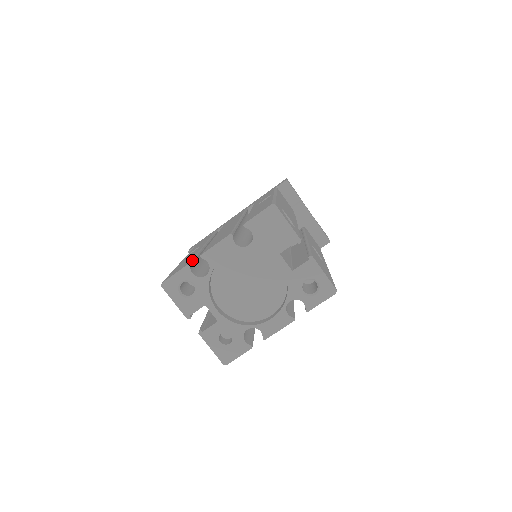
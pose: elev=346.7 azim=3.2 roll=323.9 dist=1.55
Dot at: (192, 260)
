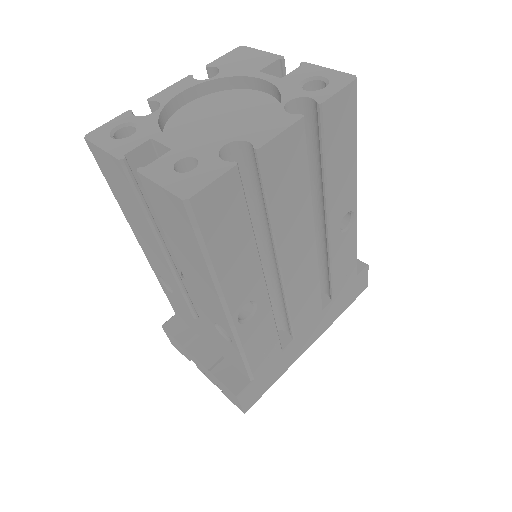
Dot at: occluded
